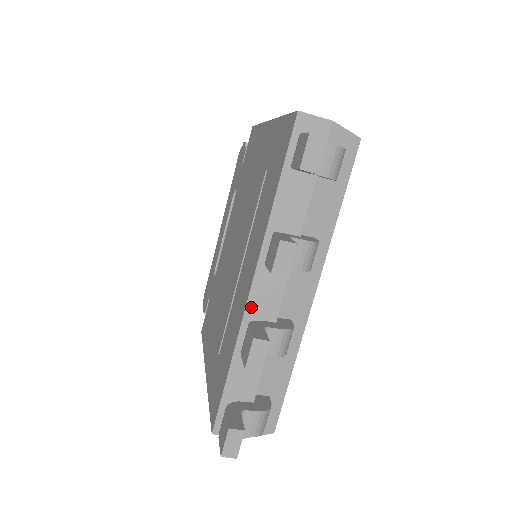
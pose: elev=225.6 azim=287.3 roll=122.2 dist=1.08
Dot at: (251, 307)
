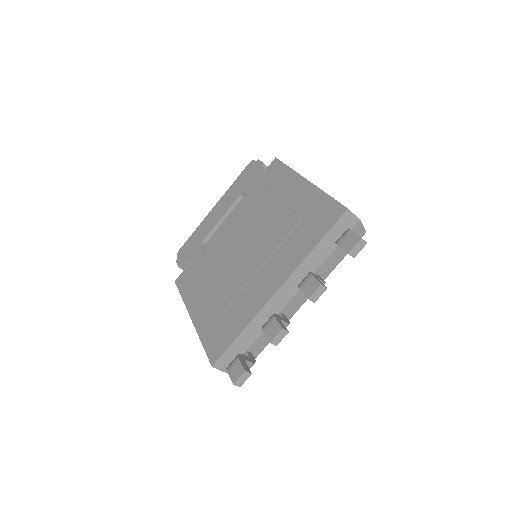
Dot at: (270, 303)
